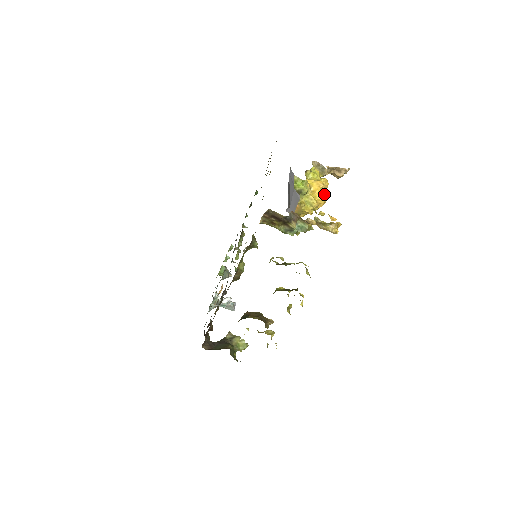
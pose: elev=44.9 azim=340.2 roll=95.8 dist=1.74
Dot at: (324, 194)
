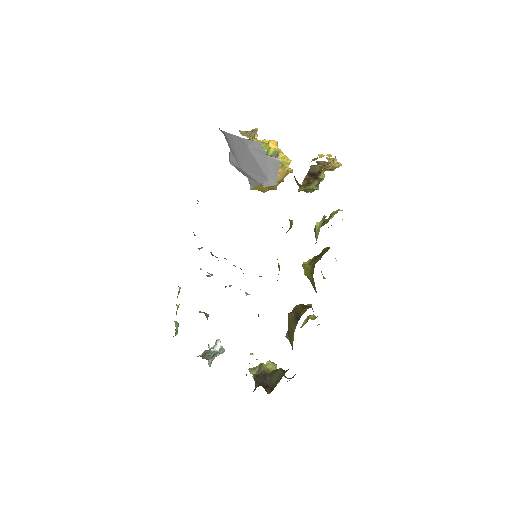
Dot at: (281, 151)
